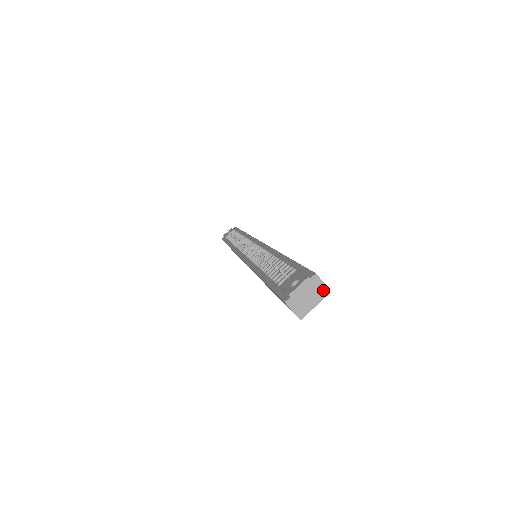
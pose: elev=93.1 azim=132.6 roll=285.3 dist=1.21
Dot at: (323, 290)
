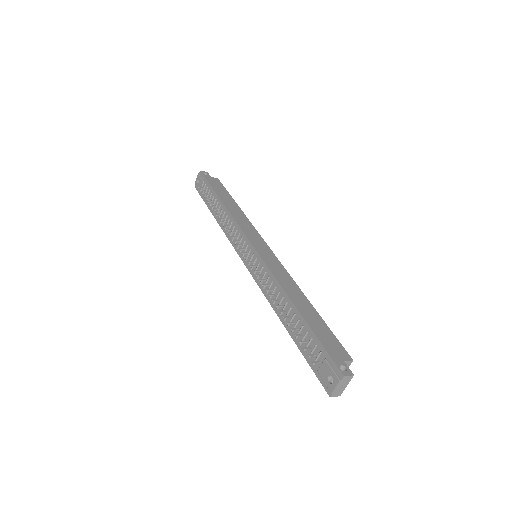
Dot at: (348, 362)
